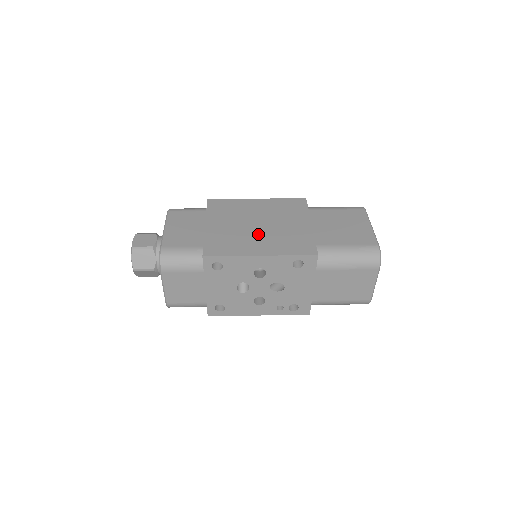
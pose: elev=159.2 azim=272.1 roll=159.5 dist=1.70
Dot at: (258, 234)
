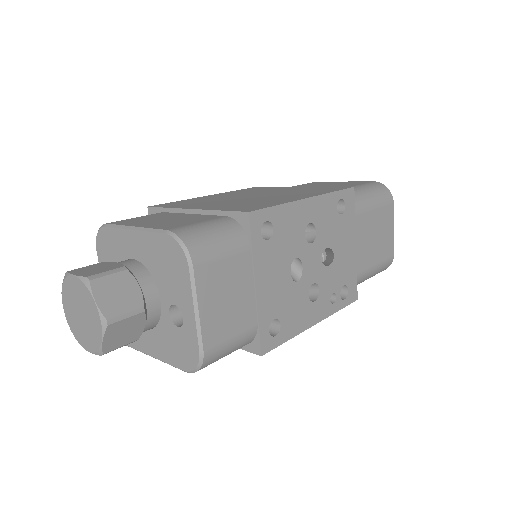
Dot at: (268, 197)
